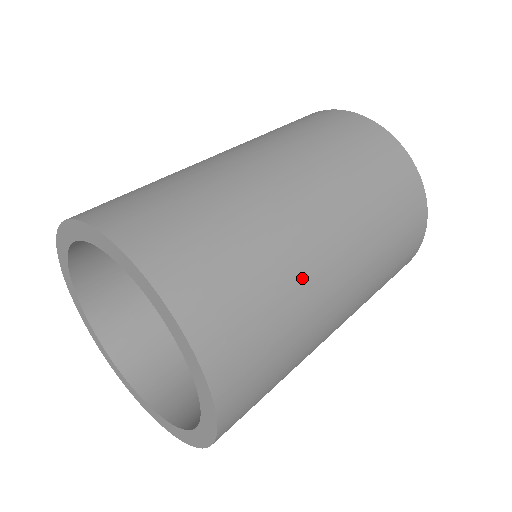
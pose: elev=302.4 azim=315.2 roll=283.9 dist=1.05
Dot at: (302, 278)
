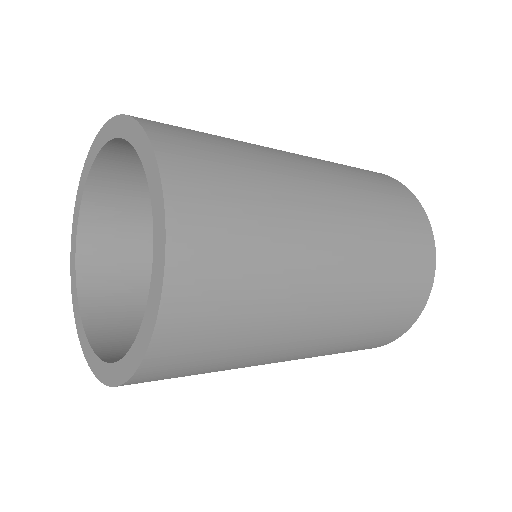
Dot at: (286, 195)
